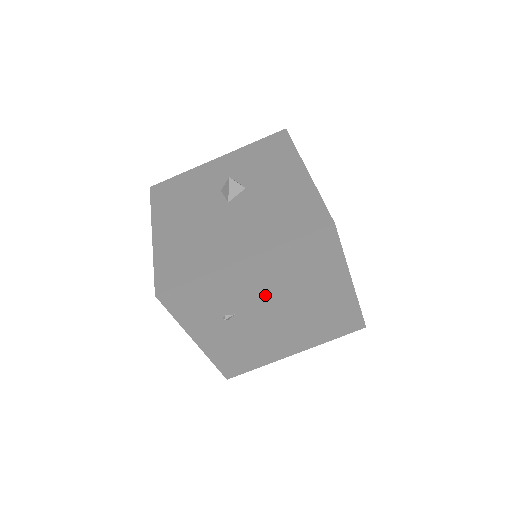
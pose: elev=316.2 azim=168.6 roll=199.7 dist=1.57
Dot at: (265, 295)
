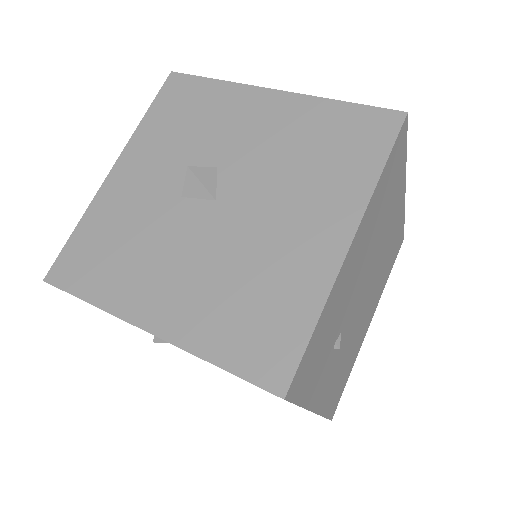
Dot at: (360, 276)
